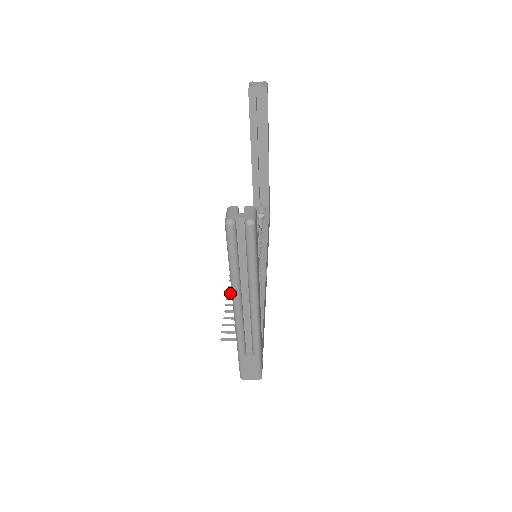
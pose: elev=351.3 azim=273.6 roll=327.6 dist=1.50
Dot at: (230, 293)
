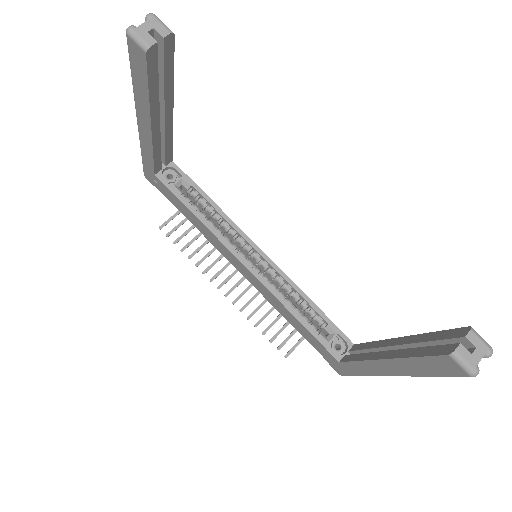
Dot at: occluded
